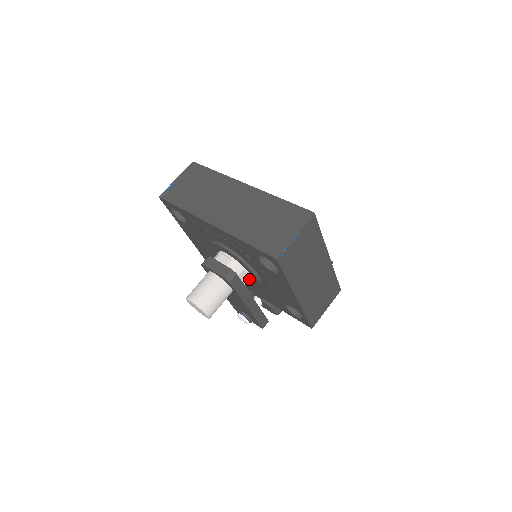
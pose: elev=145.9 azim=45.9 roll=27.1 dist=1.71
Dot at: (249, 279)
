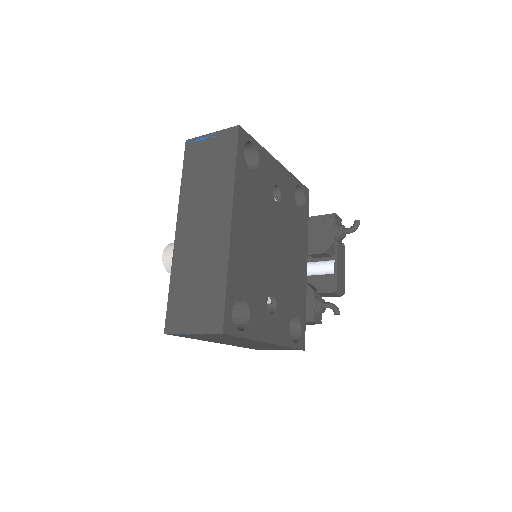
Dot at: occluded
